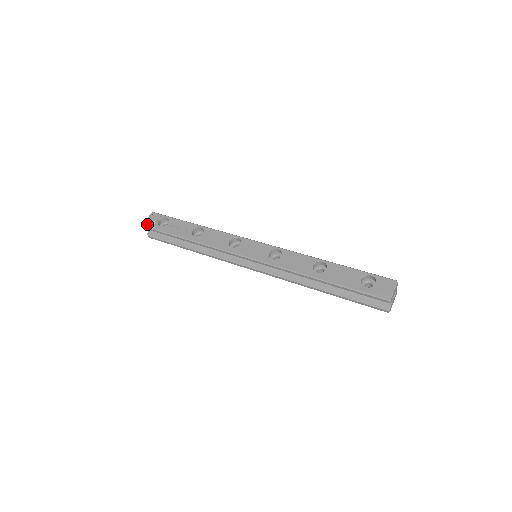
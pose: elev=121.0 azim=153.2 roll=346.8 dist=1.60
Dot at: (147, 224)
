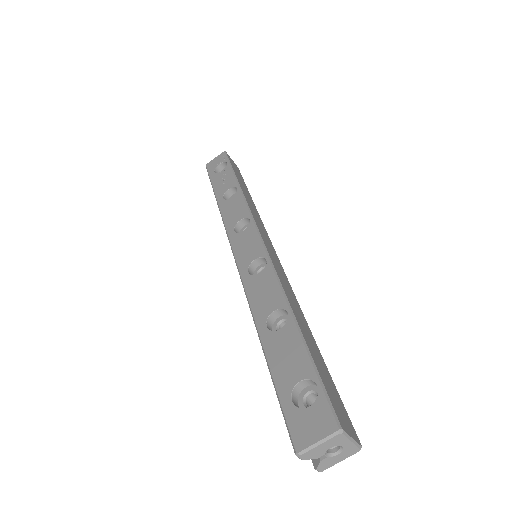
Dot at: (209, 165)
